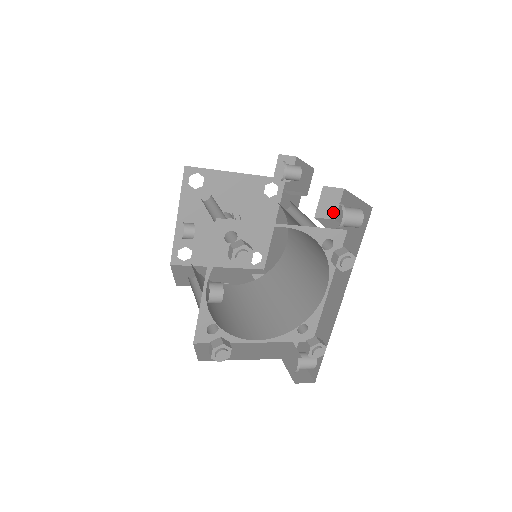
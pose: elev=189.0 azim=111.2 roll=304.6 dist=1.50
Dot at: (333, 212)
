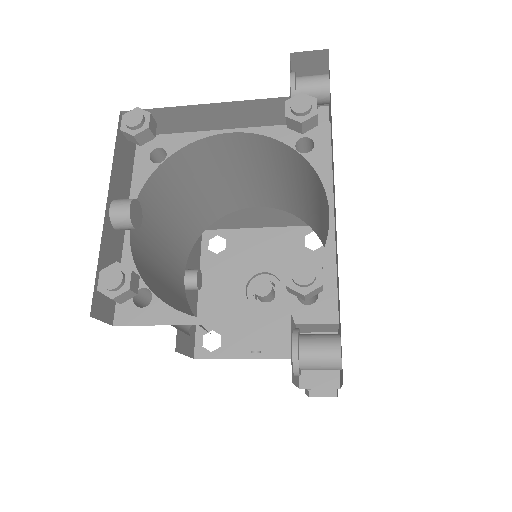
Dot at: occluded
